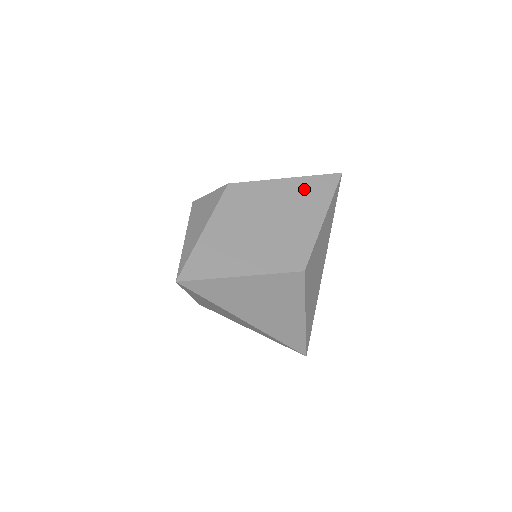
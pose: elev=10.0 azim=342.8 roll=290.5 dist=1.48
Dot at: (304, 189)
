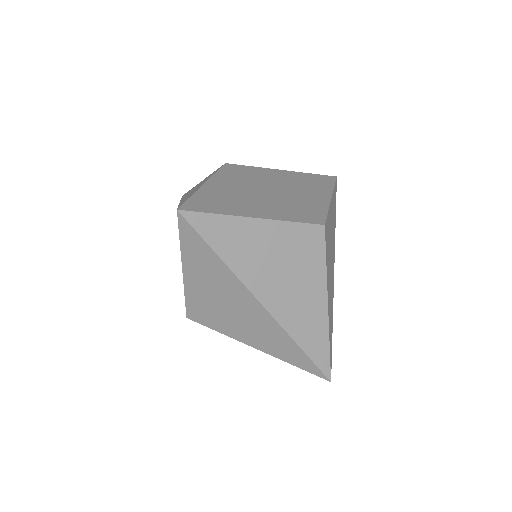
Dot at: (304, 178)
